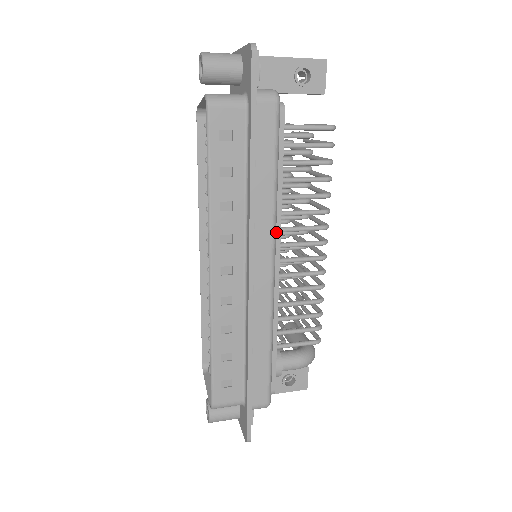
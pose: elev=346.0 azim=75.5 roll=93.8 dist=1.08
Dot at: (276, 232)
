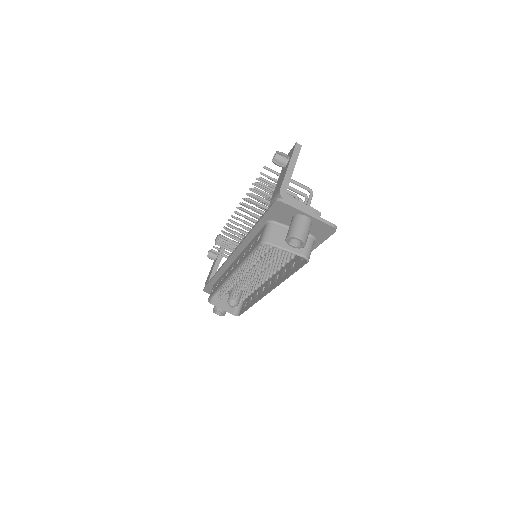
Dot at: occluded
